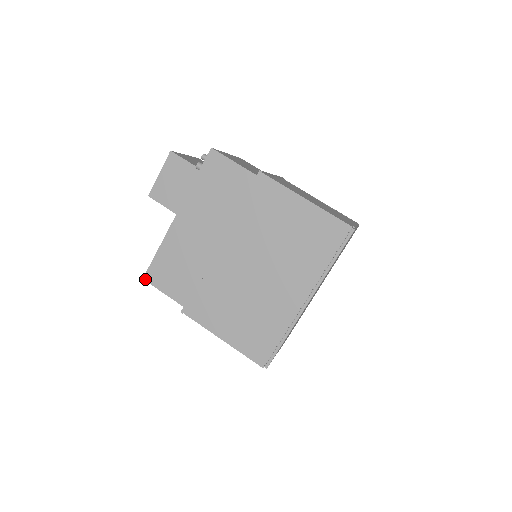
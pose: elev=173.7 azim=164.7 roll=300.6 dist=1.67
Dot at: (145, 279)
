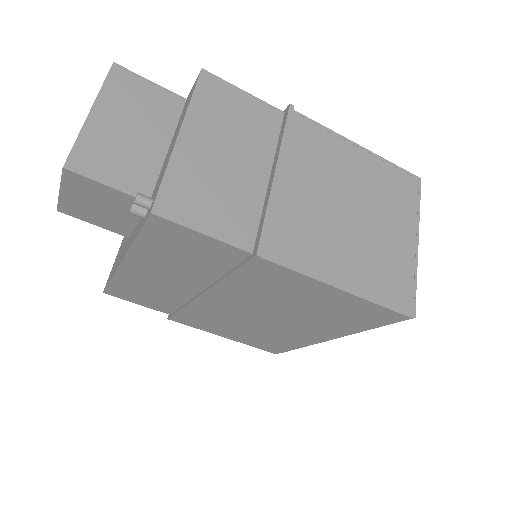
Dot at: occluded
